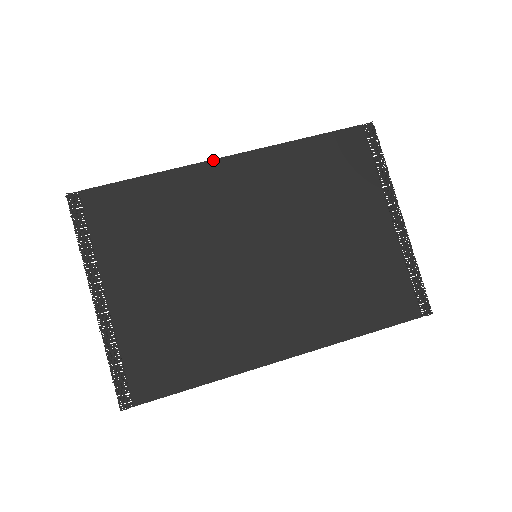
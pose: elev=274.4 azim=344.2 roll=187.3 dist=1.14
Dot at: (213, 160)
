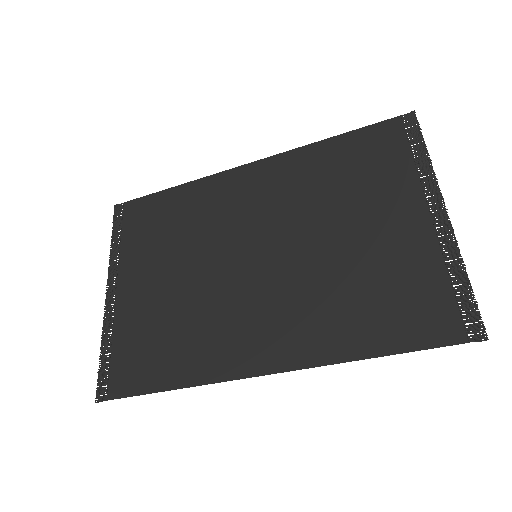
Dot at: (235, 168)
